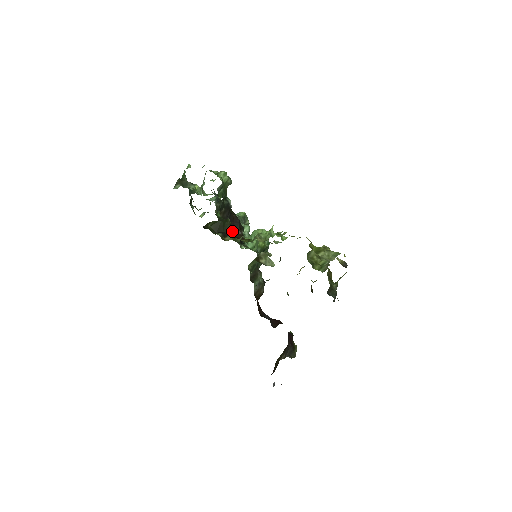
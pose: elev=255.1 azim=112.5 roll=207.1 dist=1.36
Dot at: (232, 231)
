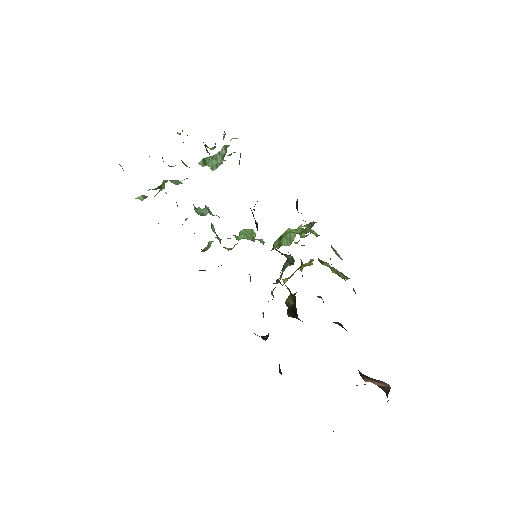
Dot at: occluded
